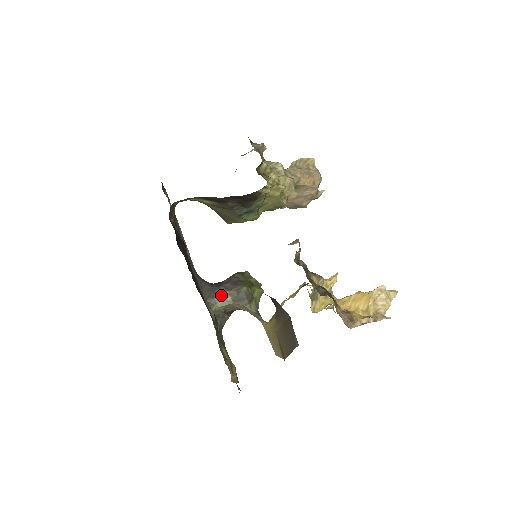
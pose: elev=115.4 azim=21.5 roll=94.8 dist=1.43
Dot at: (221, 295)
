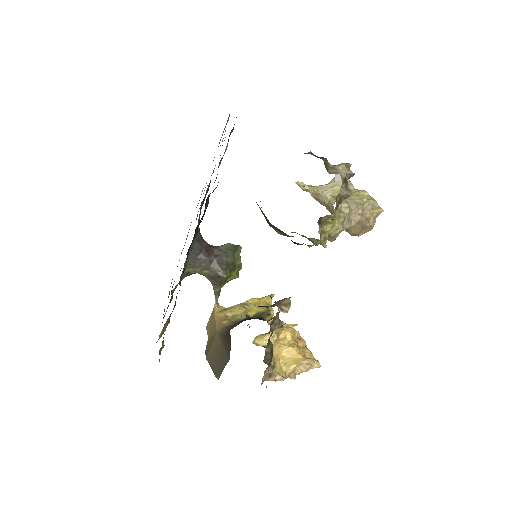
Dot at: (202, 265)
